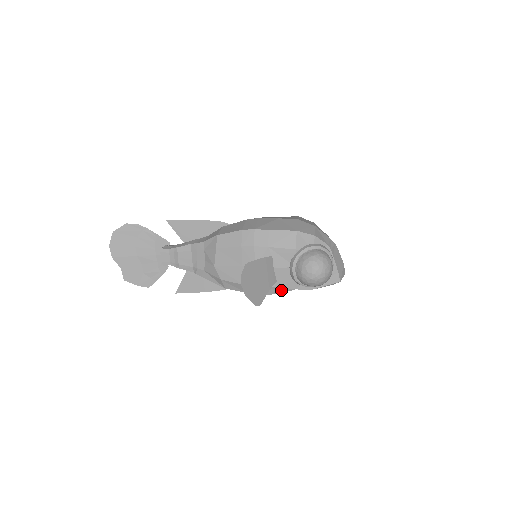
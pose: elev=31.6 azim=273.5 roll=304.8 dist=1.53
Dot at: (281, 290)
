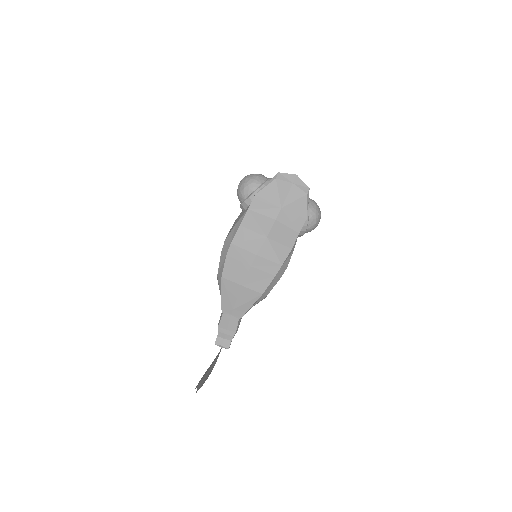
Dot at: (240, 221)
